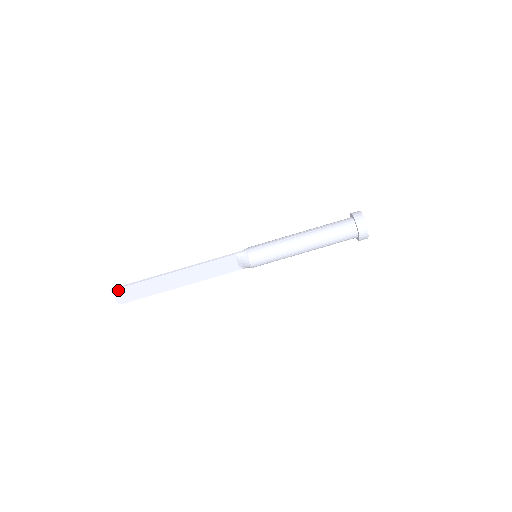
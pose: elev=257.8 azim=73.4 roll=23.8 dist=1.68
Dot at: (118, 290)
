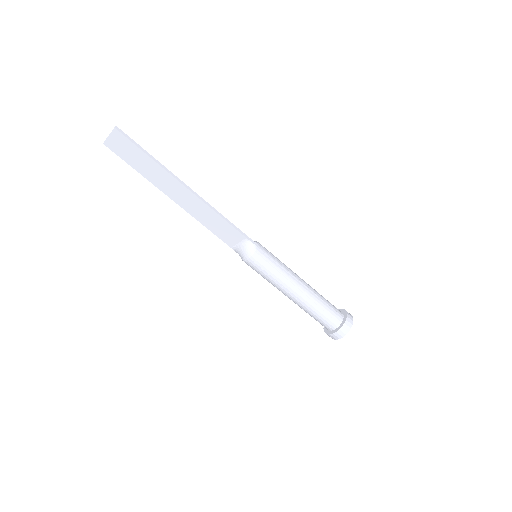
Dot at: (122, 136)
